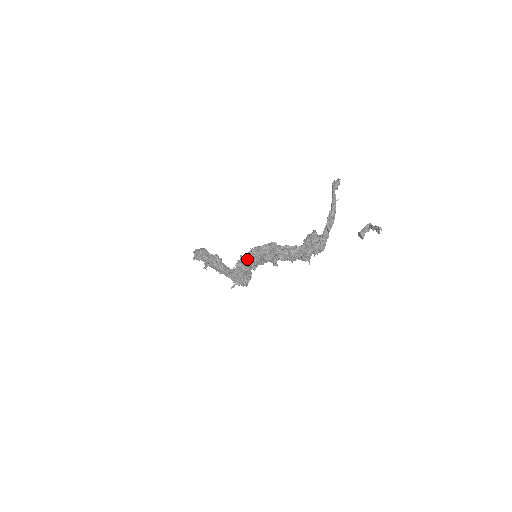
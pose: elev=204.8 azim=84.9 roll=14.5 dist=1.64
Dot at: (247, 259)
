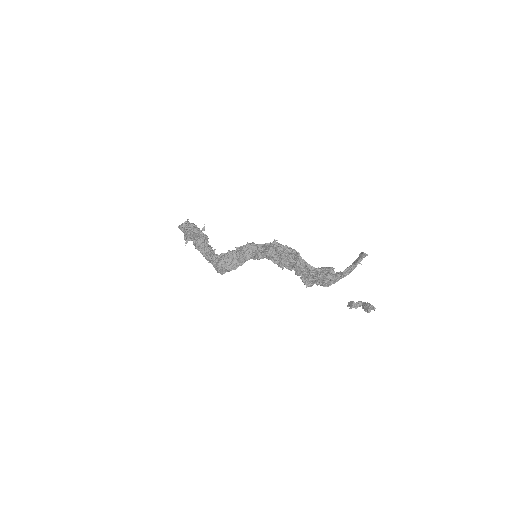
Dot at: (261, 246)
